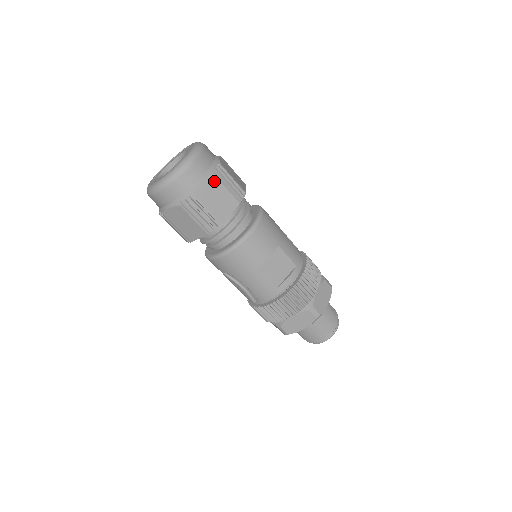
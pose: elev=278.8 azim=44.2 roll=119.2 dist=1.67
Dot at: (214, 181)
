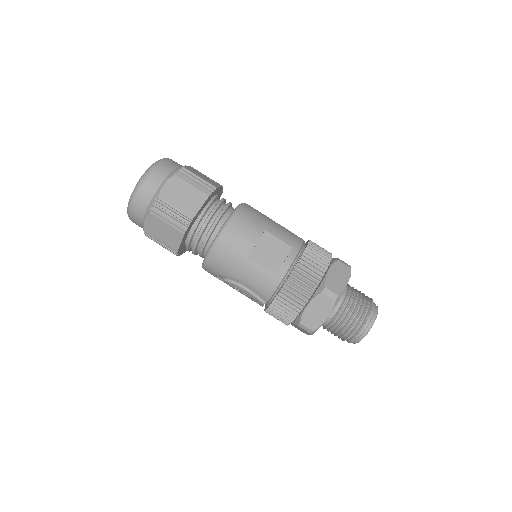
Dot at: (177, 181)
